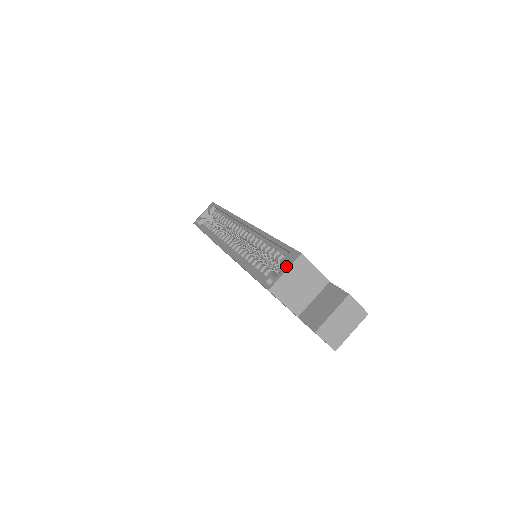
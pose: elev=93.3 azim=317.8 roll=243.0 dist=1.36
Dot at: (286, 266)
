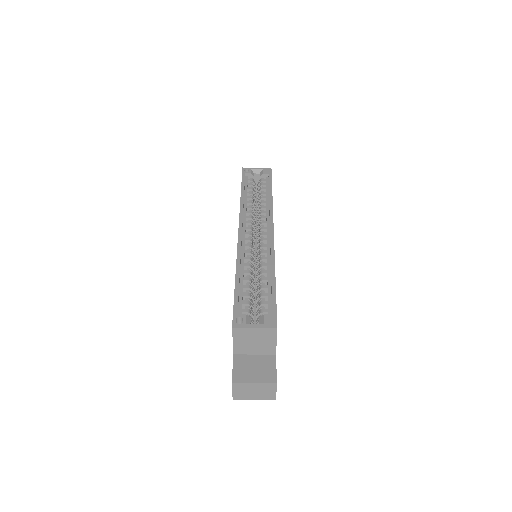
Dot at: (259, 324)
